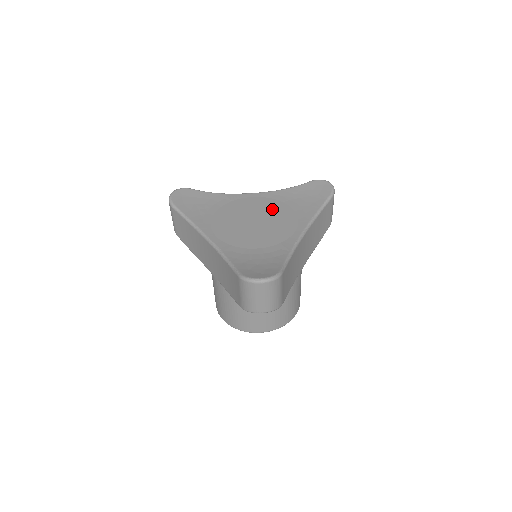
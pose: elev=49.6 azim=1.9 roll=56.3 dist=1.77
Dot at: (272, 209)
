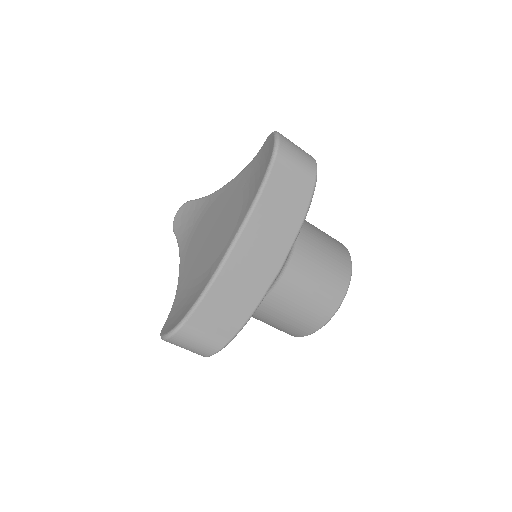
Dot at: (229, 205)
